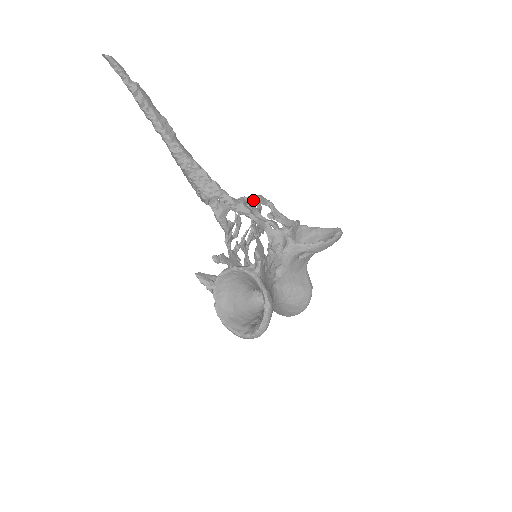
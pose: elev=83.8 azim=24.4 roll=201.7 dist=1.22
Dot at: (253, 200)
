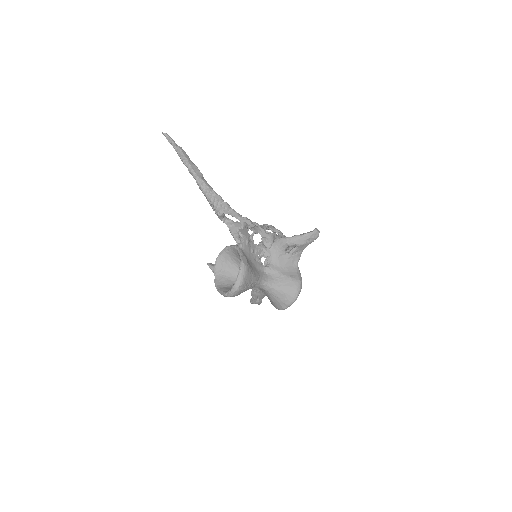
Dot at: occluded
